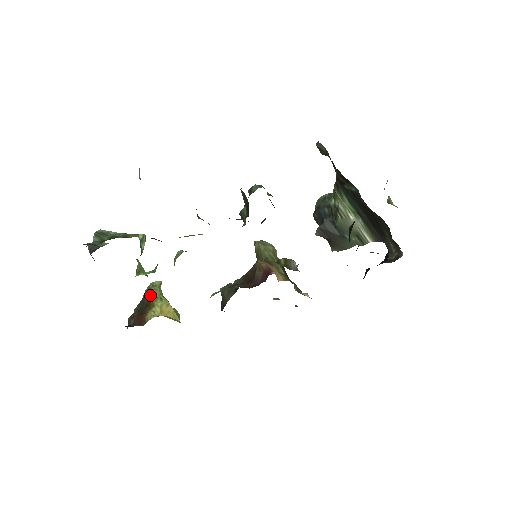
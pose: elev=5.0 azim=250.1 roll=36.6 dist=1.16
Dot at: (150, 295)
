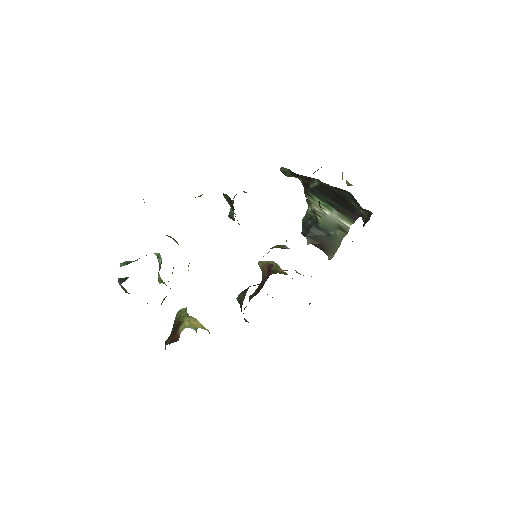
Dot at: (179, 317)
